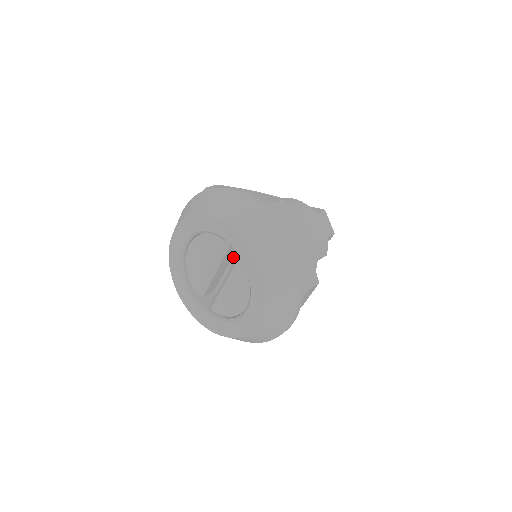
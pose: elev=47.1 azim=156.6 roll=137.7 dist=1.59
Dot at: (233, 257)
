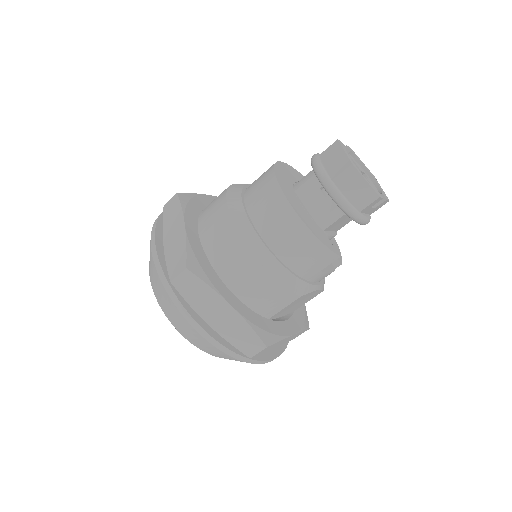
Dot at: occluded
